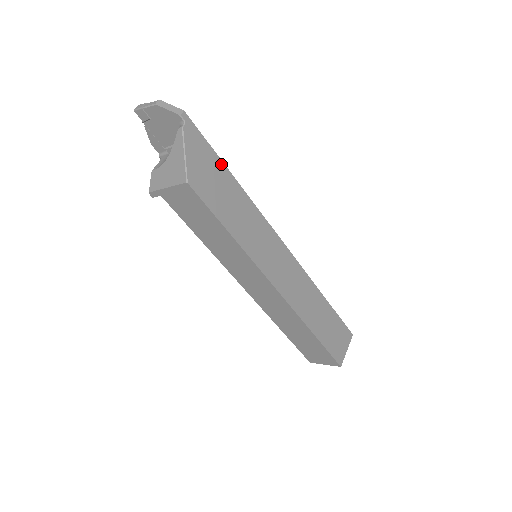
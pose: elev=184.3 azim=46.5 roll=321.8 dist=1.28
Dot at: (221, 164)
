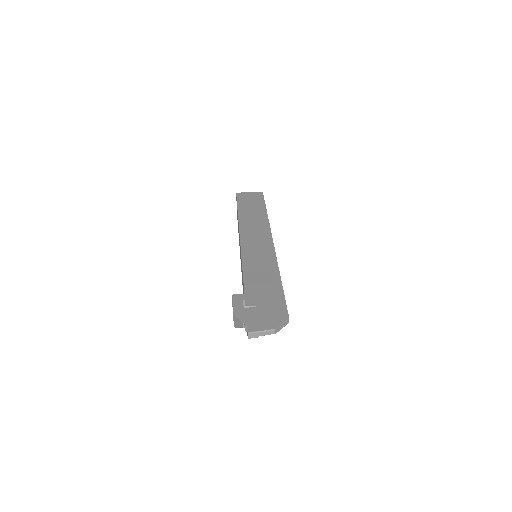
Dot at: (282, 289)
